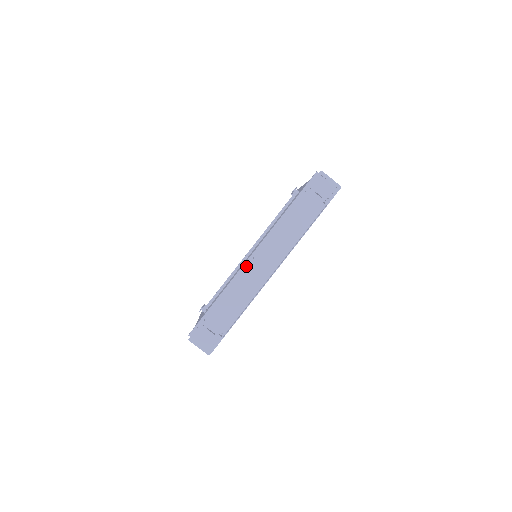
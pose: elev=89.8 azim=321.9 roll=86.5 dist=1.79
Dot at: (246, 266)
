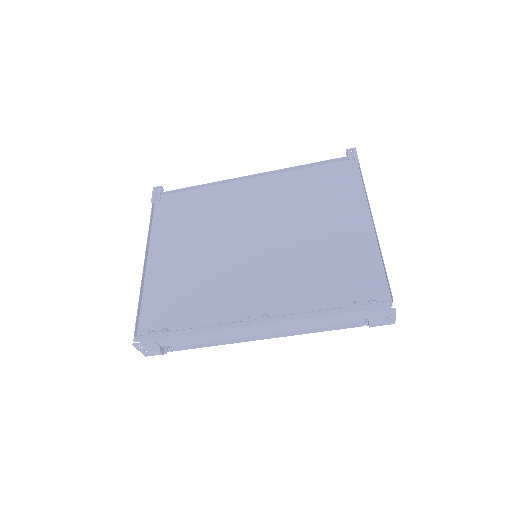
Dot at: (240, 323)
